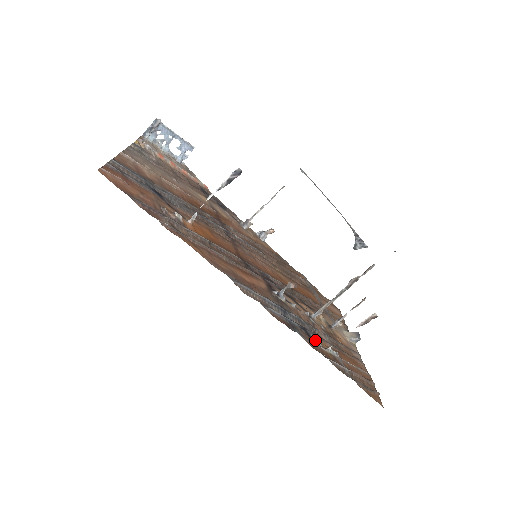
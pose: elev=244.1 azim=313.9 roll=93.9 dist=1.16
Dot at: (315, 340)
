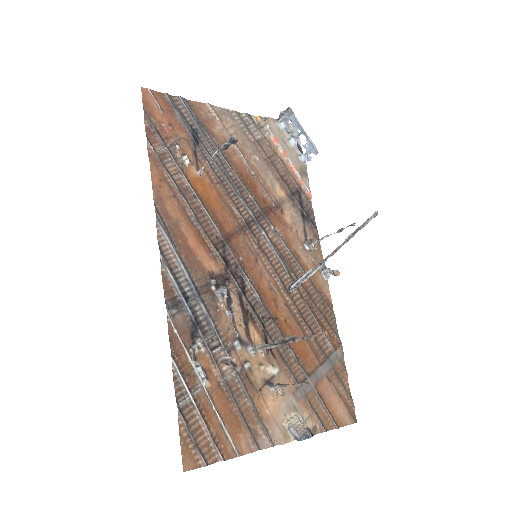
Dot at: (194, 343)
